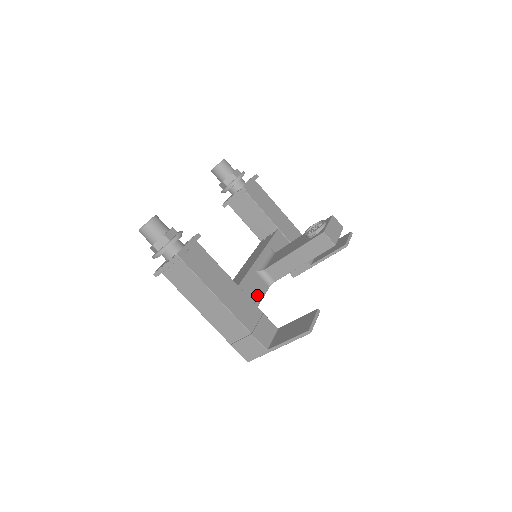
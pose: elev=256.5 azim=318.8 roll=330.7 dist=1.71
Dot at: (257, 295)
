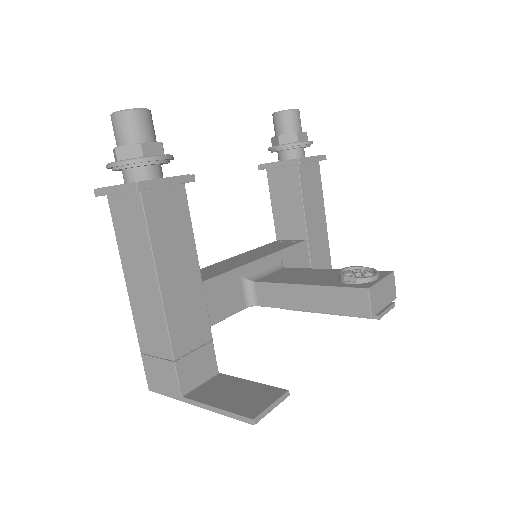
Dot at: (221, 310)
